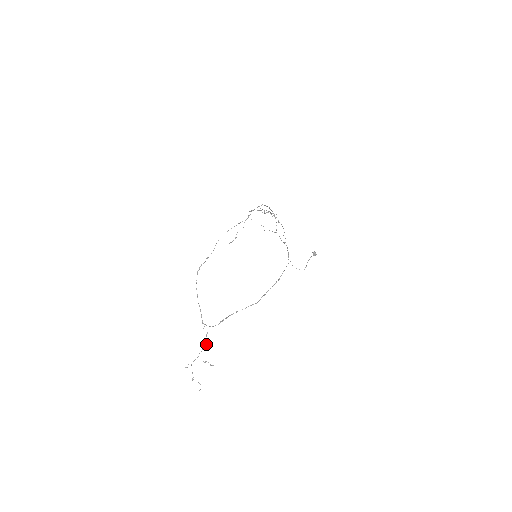
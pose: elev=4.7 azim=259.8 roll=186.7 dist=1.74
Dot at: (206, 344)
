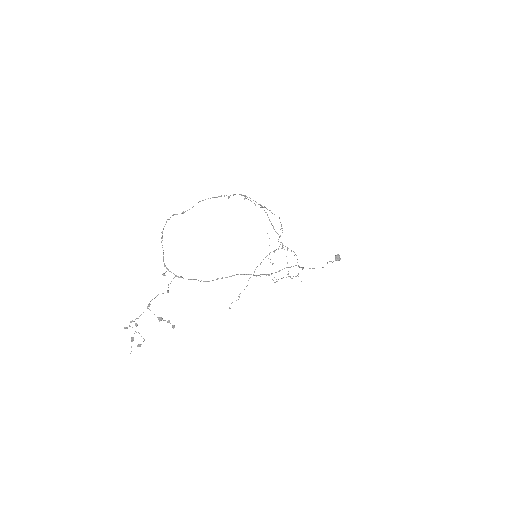
Dot at: occluded
